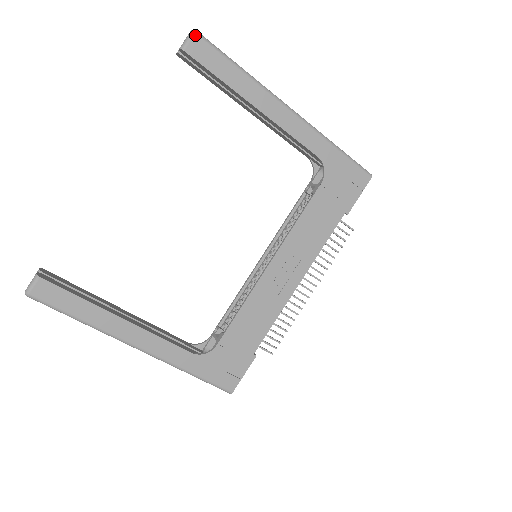
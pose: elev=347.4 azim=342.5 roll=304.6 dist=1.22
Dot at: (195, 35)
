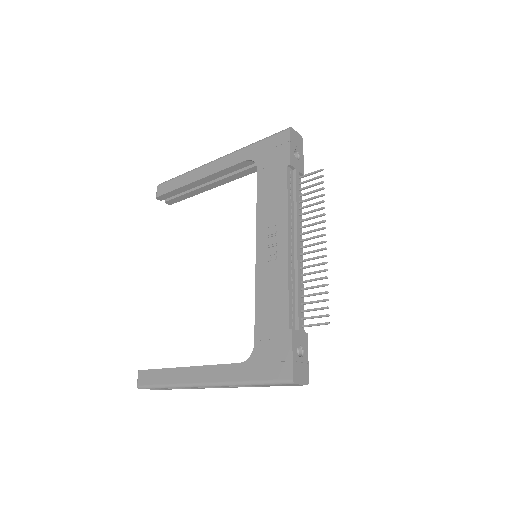
Dot at: (158, 186)
